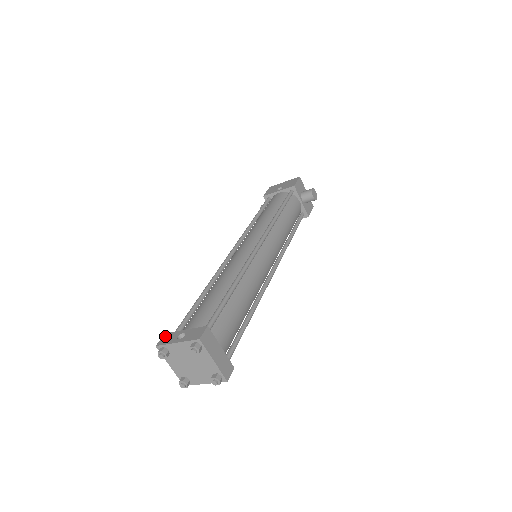
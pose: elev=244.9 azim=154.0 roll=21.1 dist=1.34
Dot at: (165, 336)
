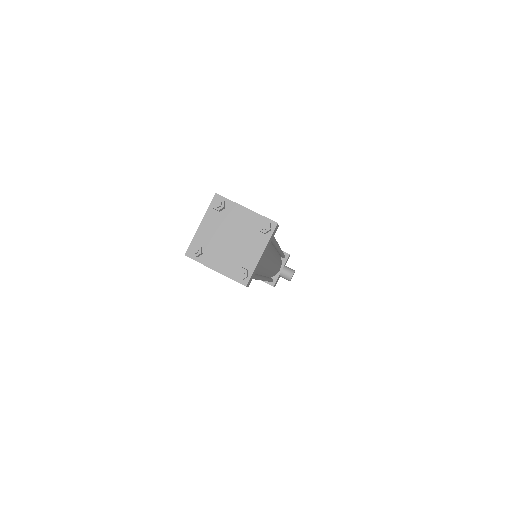
Dot at: occluded
